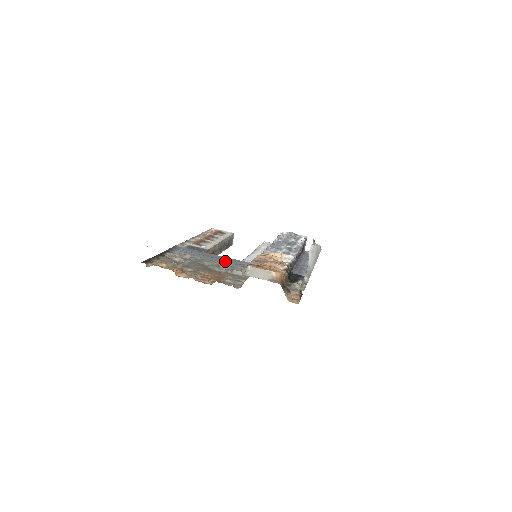
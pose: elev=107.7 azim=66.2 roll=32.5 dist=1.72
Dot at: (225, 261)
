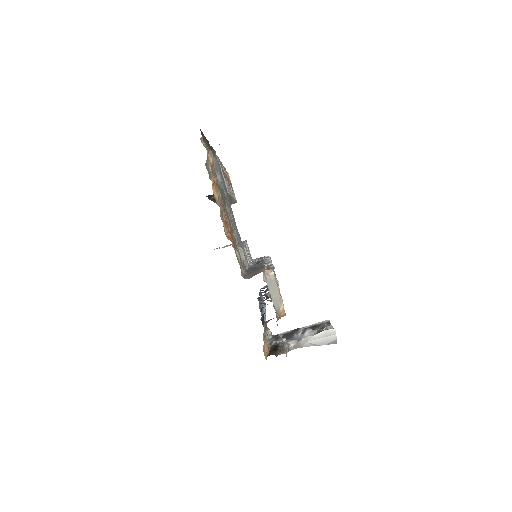
Dot at: occluded
